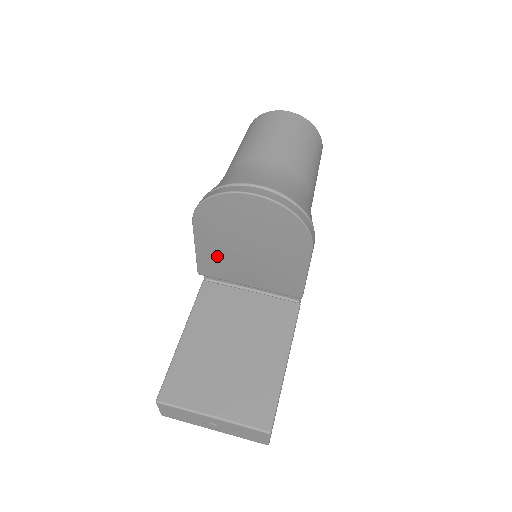
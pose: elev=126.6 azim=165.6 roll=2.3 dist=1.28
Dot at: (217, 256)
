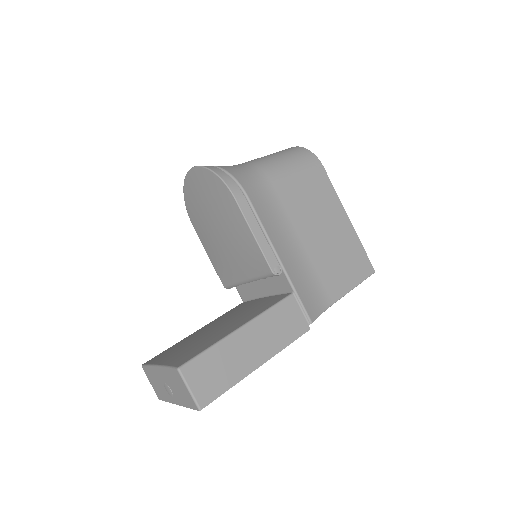
Dot at: (215, 253)
